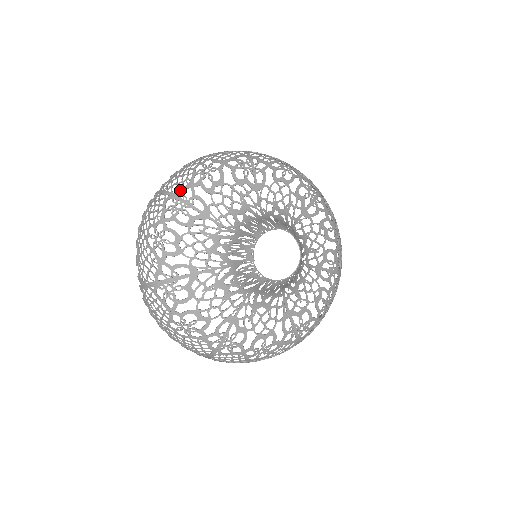
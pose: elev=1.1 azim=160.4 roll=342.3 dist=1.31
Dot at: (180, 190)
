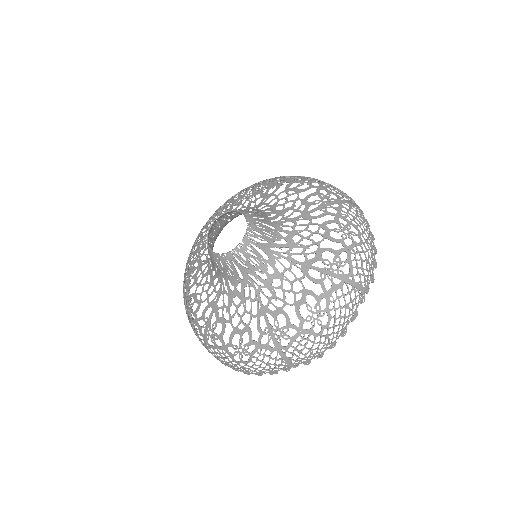
Dot at: (185, 270)
